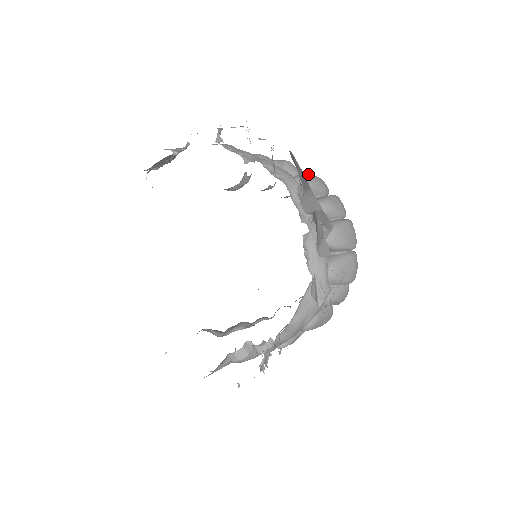
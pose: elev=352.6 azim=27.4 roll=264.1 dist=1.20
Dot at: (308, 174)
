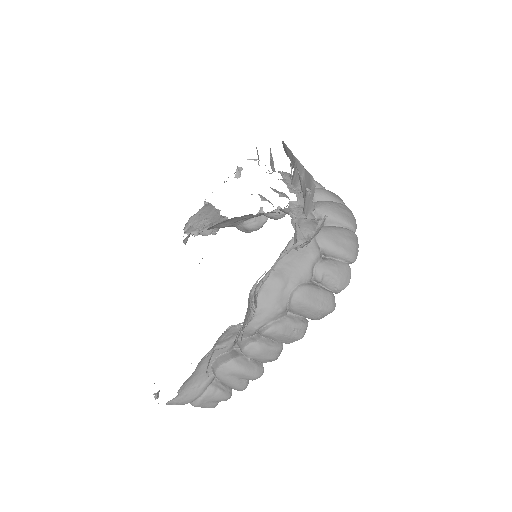
Dot at: occluded
